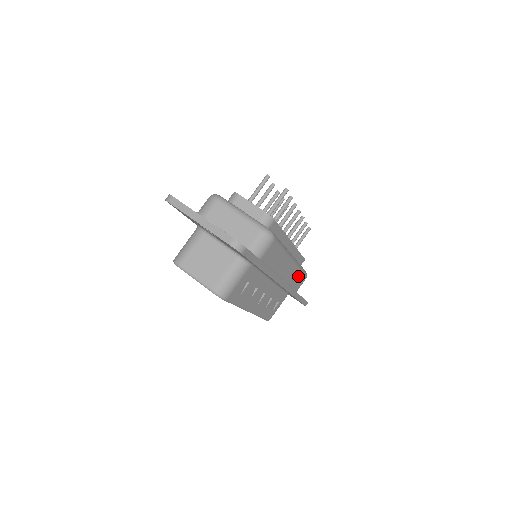
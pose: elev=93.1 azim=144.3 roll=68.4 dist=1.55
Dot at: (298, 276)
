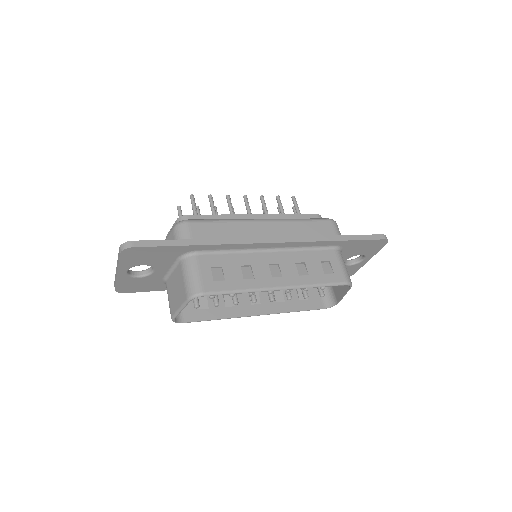
Dot at: (308, 226)
